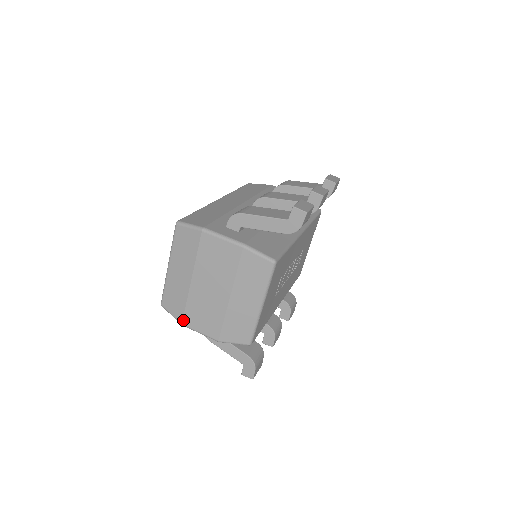
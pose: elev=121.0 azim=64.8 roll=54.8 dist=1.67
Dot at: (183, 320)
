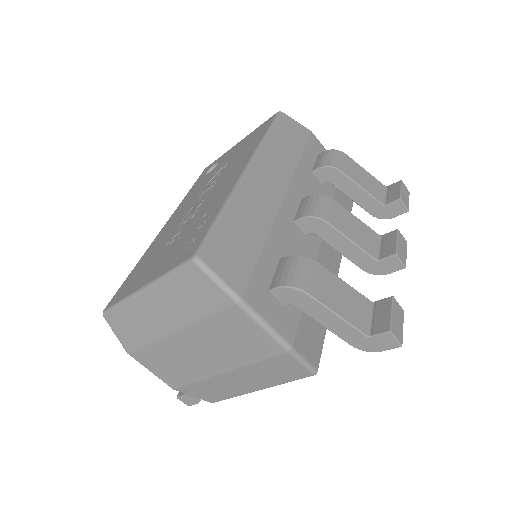
Dot at: (133, 352)
